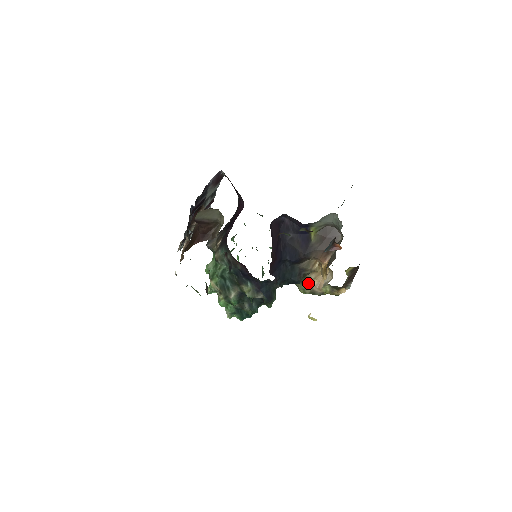
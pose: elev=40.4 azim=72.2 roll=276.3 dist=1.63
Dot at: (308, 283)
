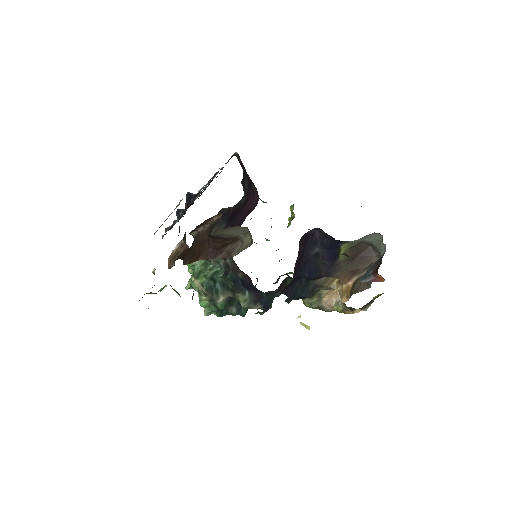
Dot at: (317, 298)
